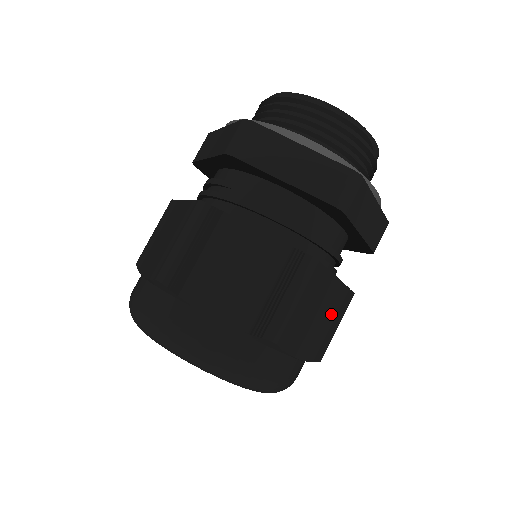
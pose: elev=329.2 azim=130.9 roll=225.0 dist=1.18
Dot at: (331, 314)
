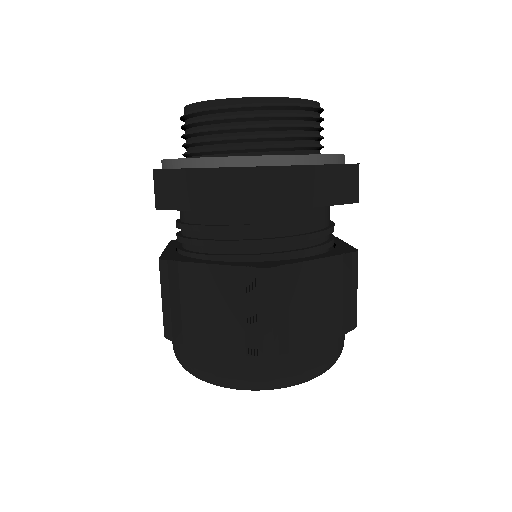
Dot at: occluded
